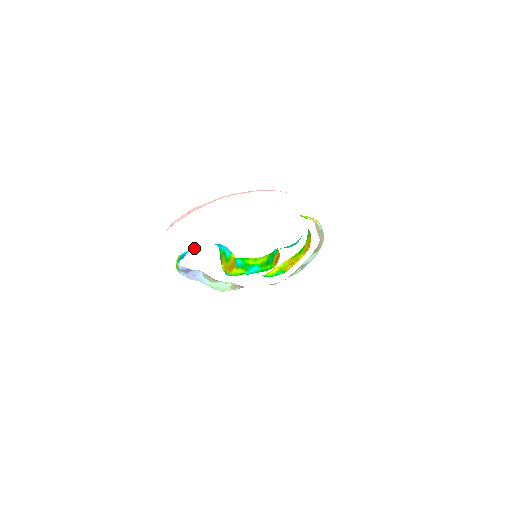
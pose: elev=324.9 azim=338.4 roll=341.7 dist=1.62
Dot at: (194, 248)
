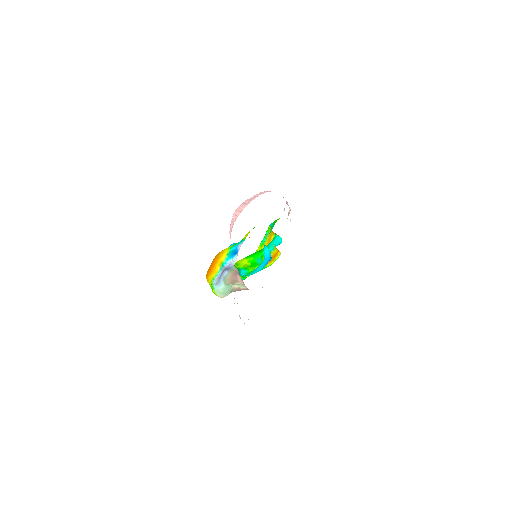
Dot at: (240, 243)
